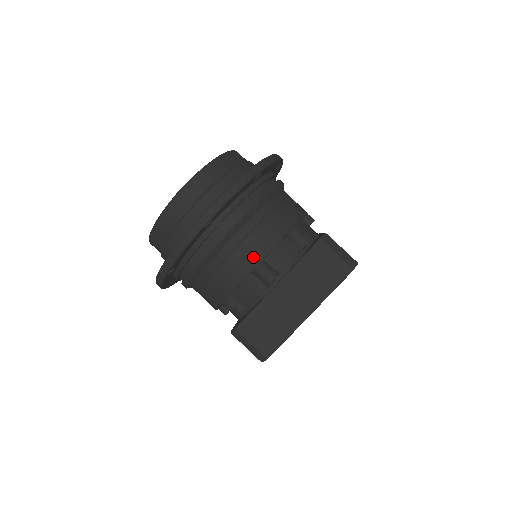
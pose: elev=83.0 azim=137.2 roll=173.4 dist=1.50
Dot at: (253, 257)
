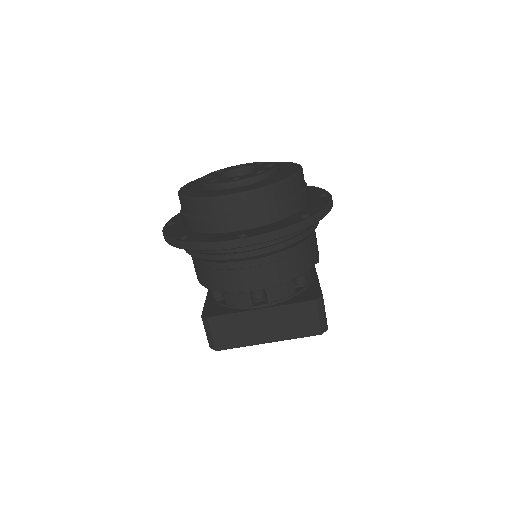
Dot at: (259, 283)
